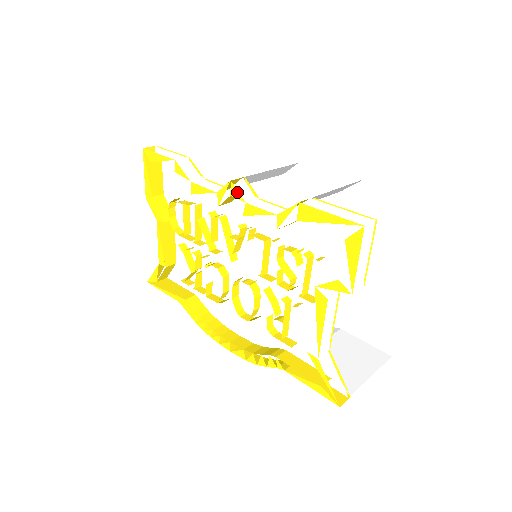
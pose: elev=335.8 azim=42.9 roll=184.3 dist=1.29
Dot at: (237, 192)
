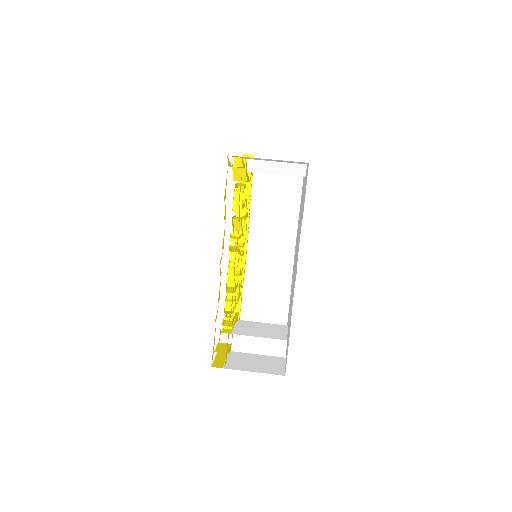
Dot at: occluded
